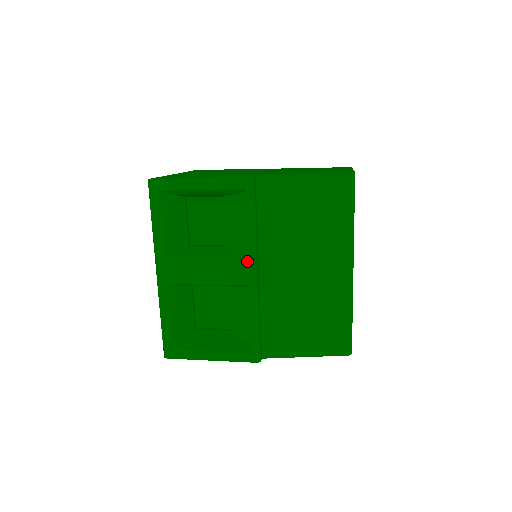
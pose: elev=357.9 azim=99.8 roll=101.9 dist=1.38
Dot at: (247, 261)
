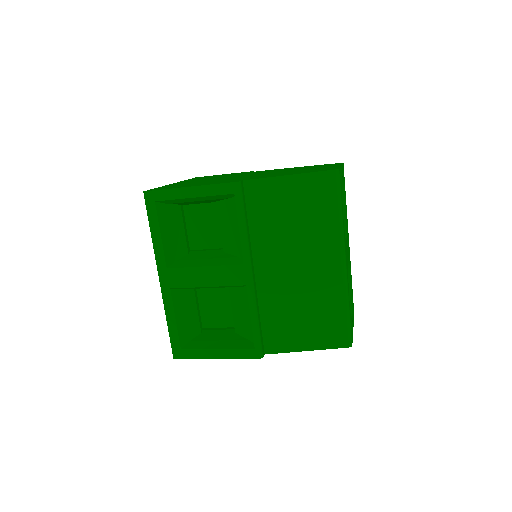
Dot at: (241, 262)
